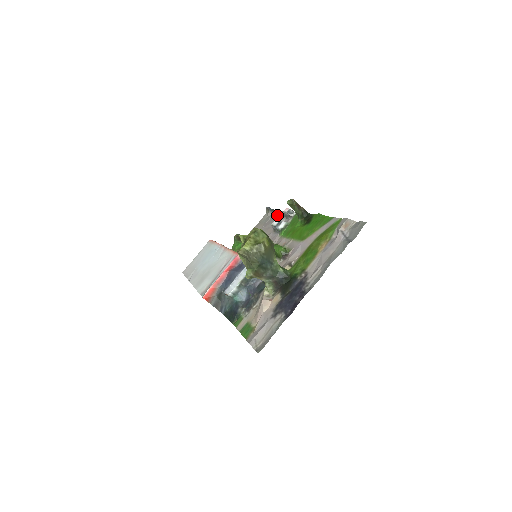
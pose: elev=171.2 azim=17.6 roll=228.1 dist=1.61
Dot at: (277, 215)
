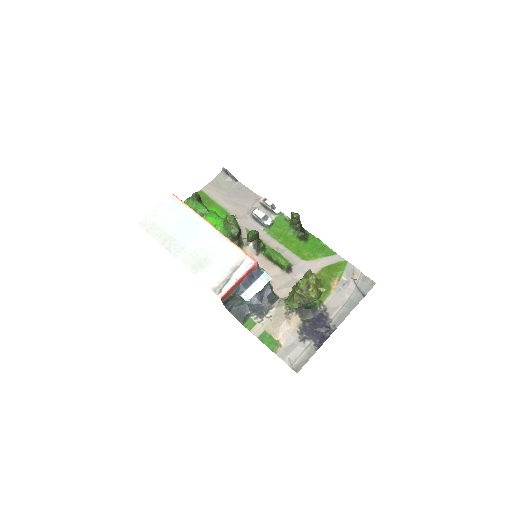
Dot at: (245, 191)
